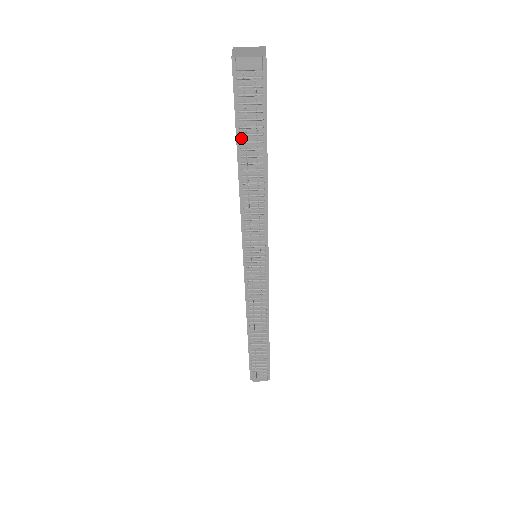
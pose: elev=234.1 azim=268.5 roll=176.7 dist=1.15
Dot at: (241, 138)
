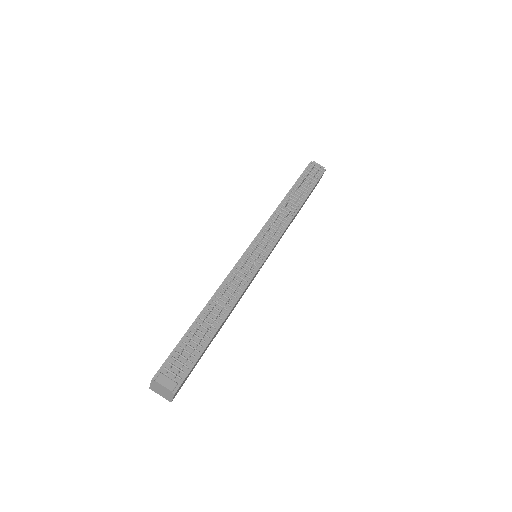
Dot at: (297, 186)
